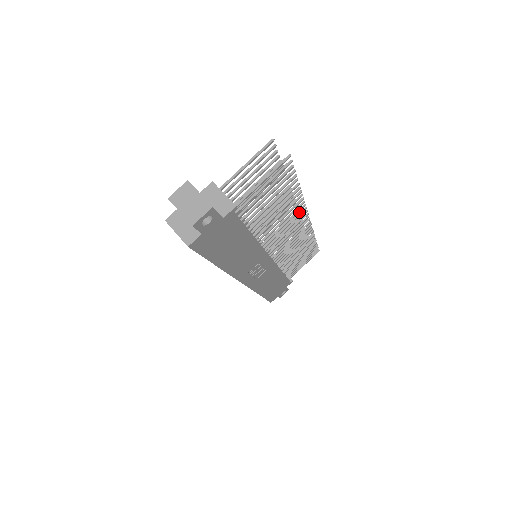
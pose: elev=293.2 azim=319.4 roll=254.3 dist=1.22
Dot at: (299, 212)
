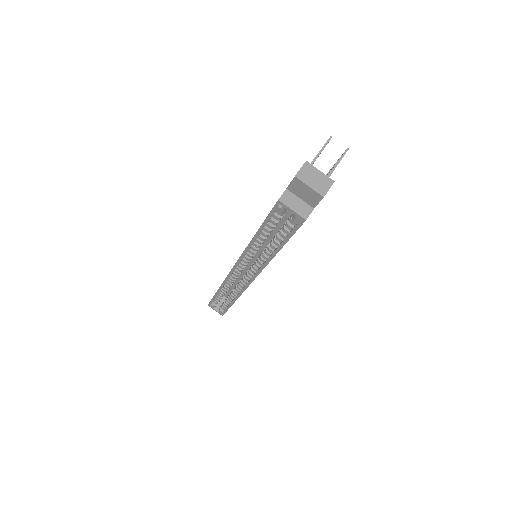
Dot at: occluded
